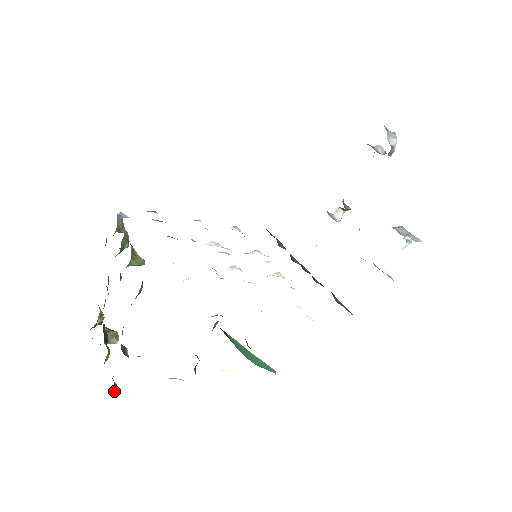
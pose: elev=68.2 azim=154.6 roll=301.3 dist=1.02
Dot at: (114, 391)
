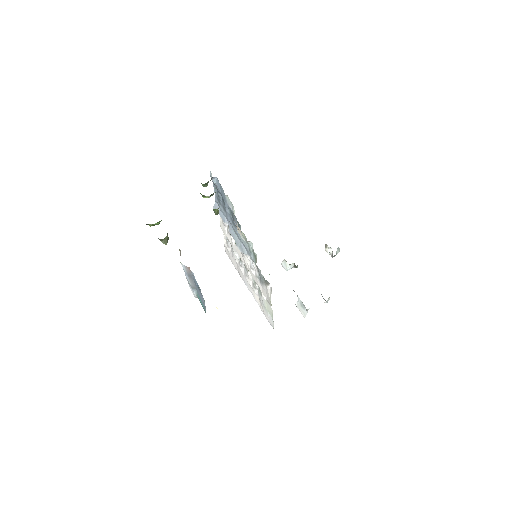
Dot at: occluded
